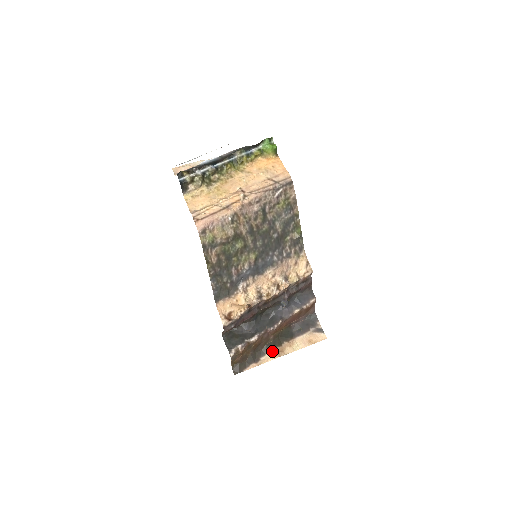
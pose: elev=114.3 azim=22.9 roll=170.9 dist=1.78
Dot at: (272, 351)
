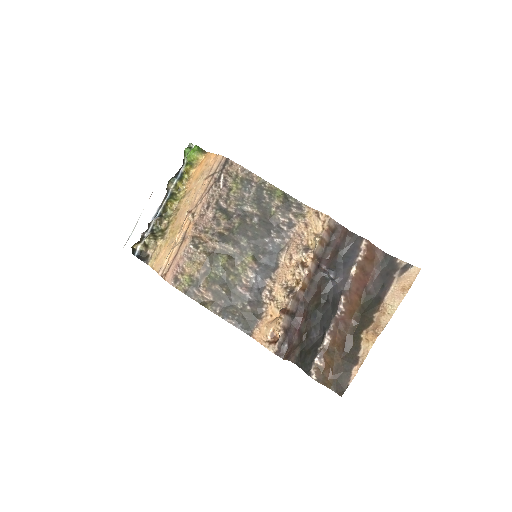
Dot at: (365, 336)
